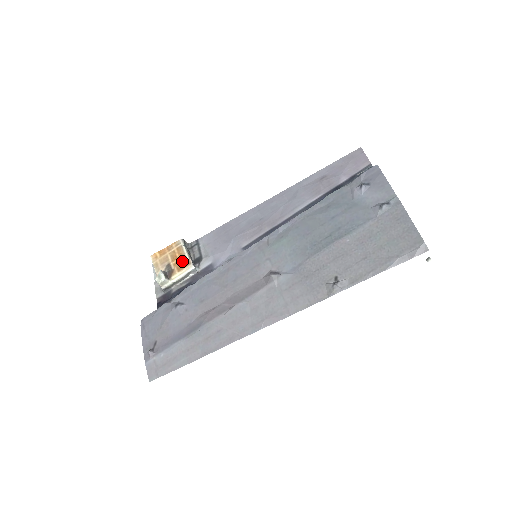
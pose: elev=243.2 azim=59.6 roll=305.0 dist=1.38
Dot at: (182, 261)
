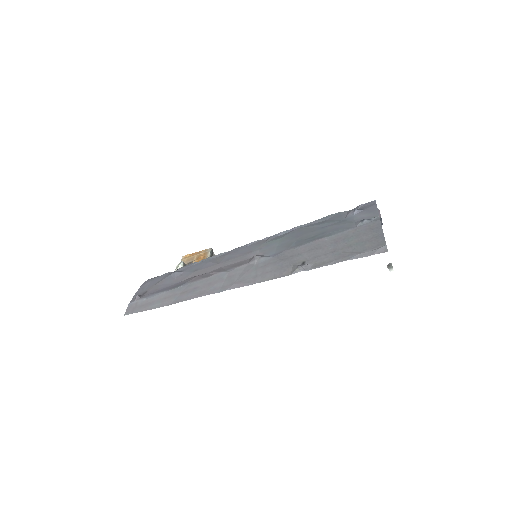
Dot at: occluded
